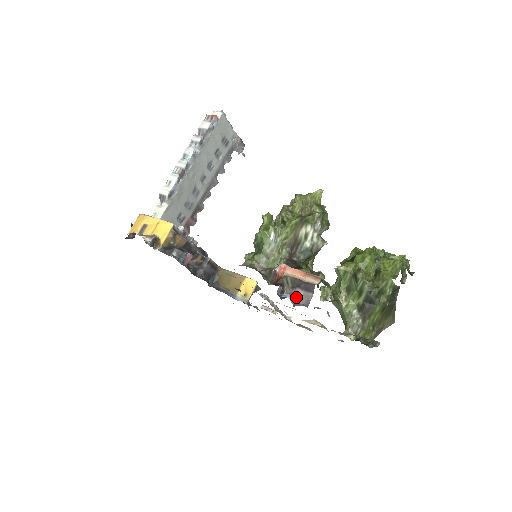
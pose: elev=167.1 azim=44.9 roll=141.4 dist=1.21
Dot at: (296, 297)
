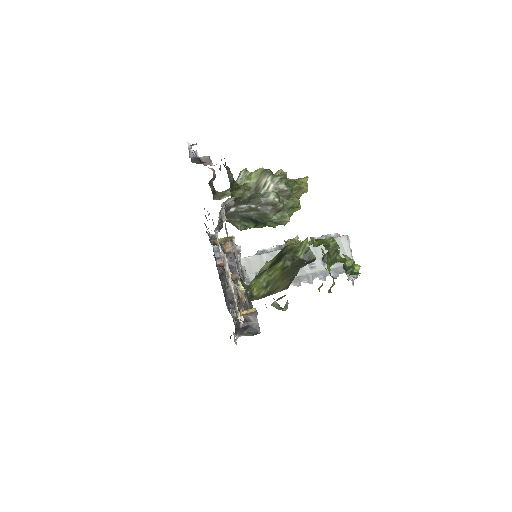
Dot at: occluded
